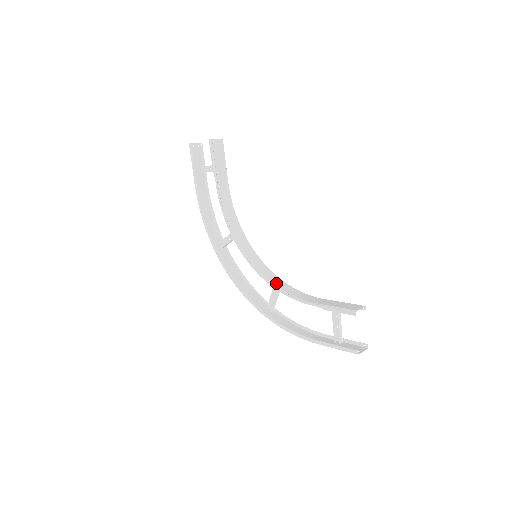
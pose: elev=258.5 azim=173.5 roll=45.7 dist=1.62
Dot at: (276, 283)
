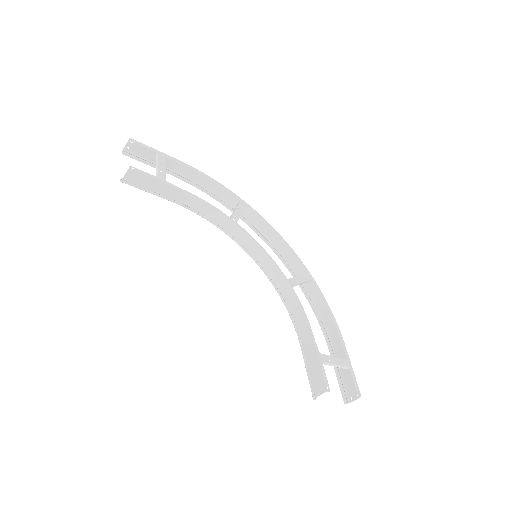
Dot at: (281, 290)
